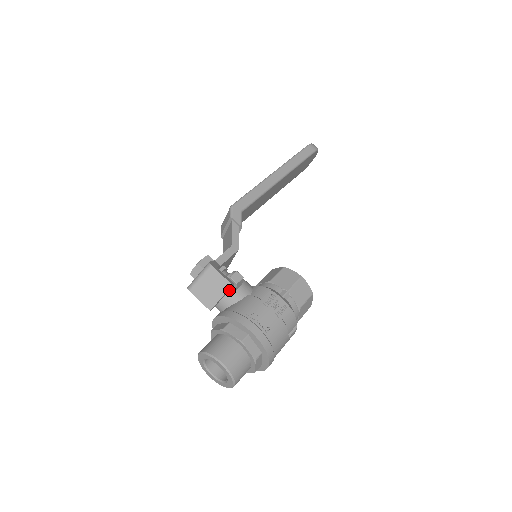
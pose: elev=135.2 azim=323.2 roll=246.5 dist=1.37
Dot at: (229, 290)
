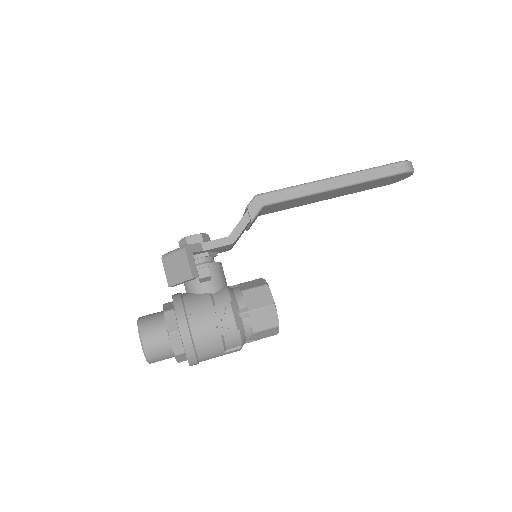
Dot at: (196, 278)
